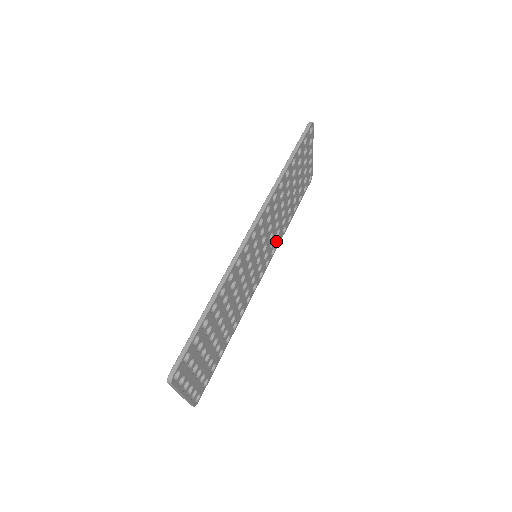
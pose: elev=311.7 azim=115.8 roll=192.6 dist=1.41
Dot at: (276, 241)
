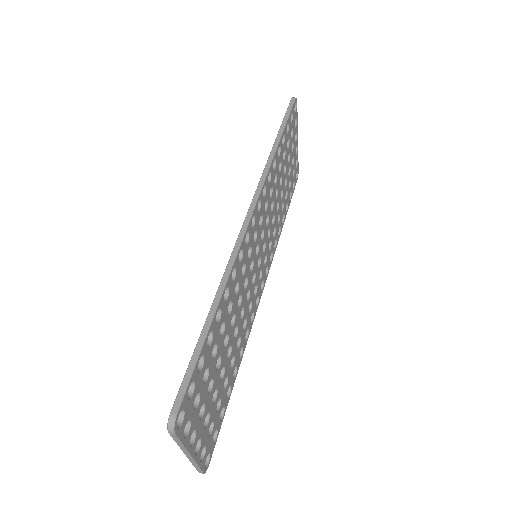
Dot at: (273, 243)
